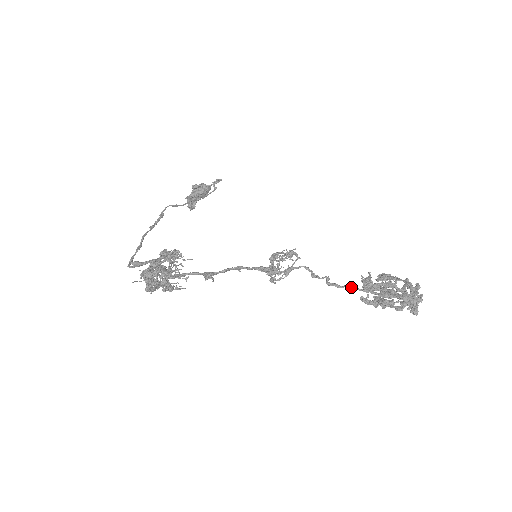
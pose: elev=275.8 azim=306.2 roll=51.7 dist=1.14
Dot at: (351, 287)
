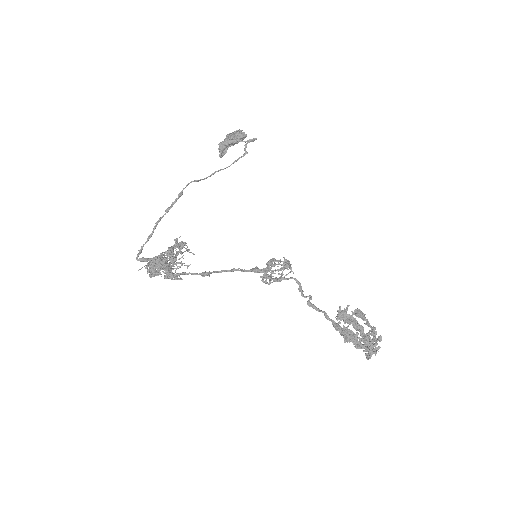
Dot at: (325, 316)
